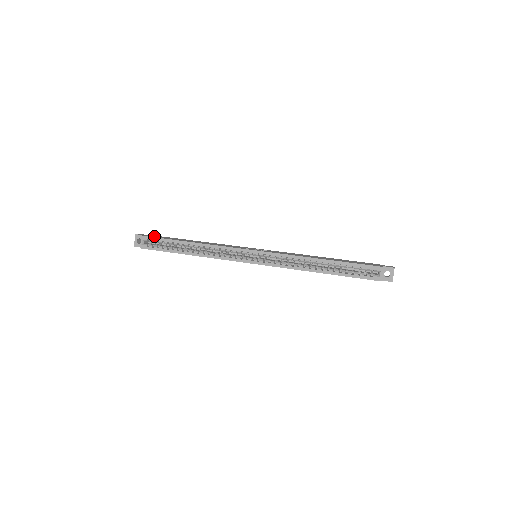
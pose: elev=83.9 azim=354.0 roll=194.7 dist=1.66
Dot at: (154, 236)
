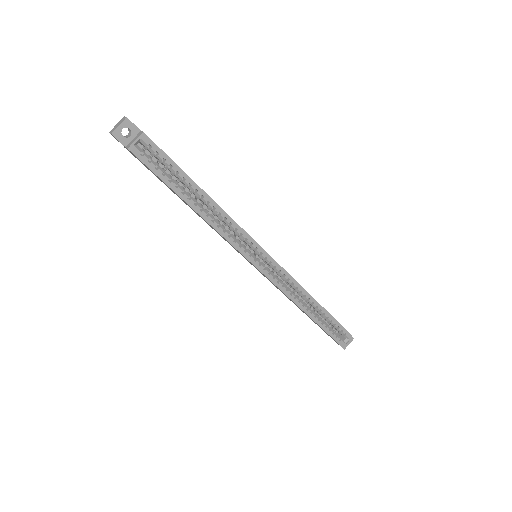
Dot at: occluded
